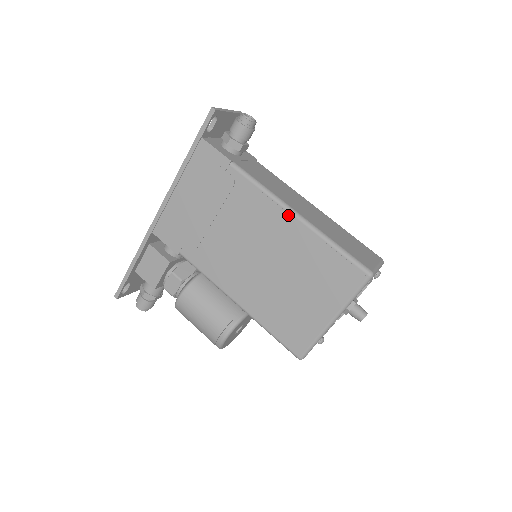
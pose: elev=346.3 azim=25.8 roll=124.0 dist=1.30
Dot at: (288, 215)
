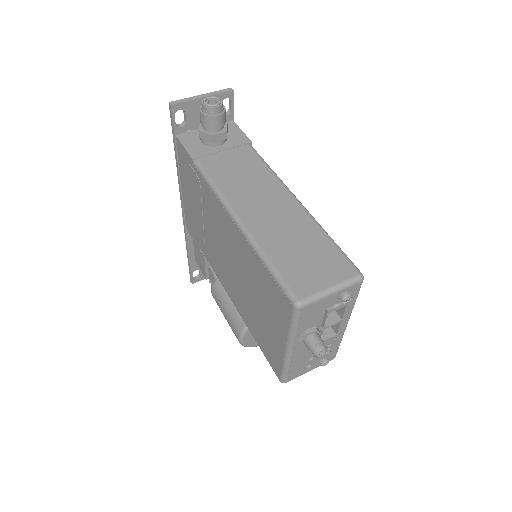
Dot at: (232, 221)
